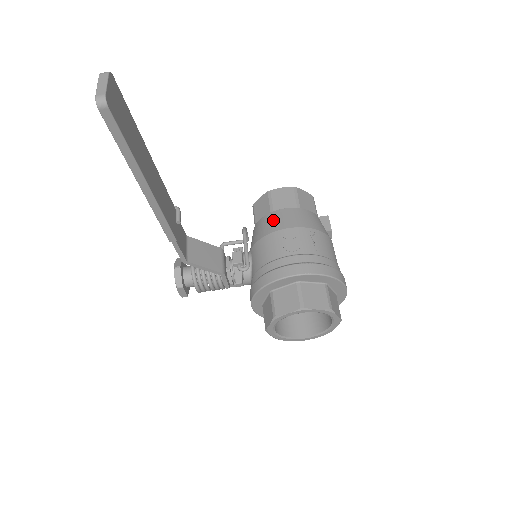
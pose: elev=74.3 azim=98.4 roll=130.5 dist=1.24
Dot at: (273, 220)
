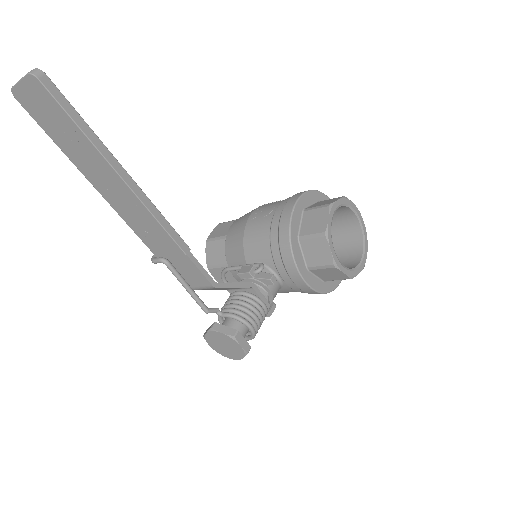
Dot at: (234, 231)
